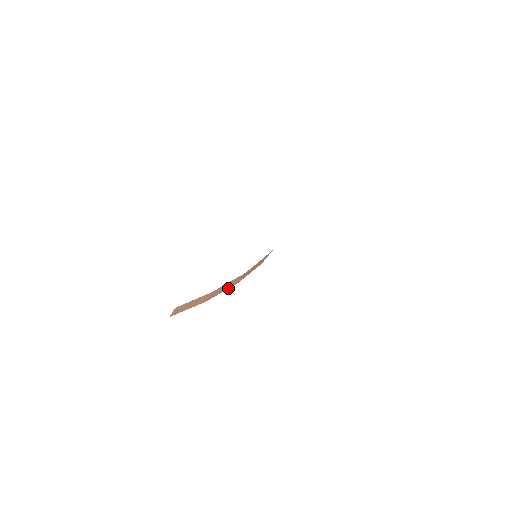
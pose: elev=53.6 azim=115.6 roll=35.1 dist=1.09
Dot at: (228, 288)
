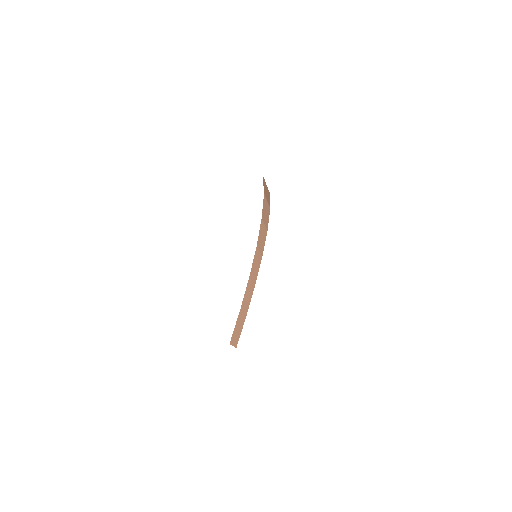
Dot at: (252, 293)
